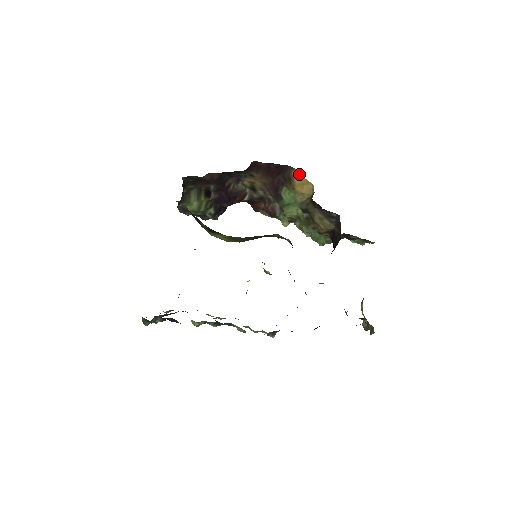
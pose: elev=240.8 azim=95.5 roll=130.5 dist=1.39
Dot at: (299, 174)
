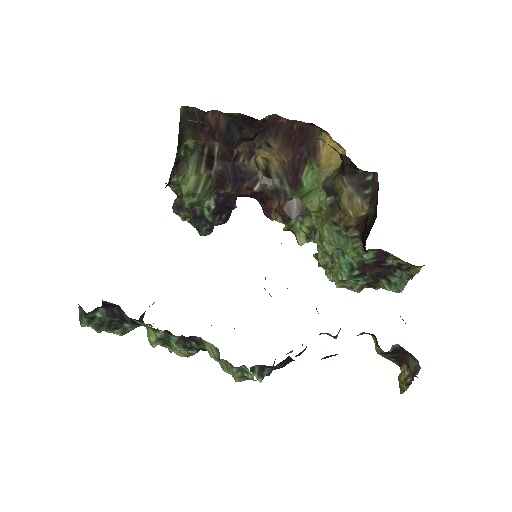
Dot at: (328, 139)
